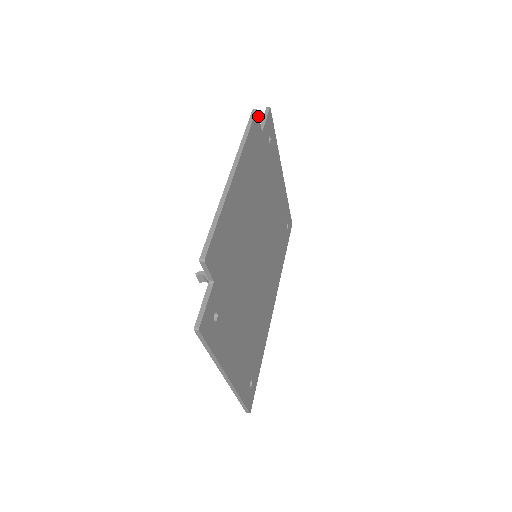
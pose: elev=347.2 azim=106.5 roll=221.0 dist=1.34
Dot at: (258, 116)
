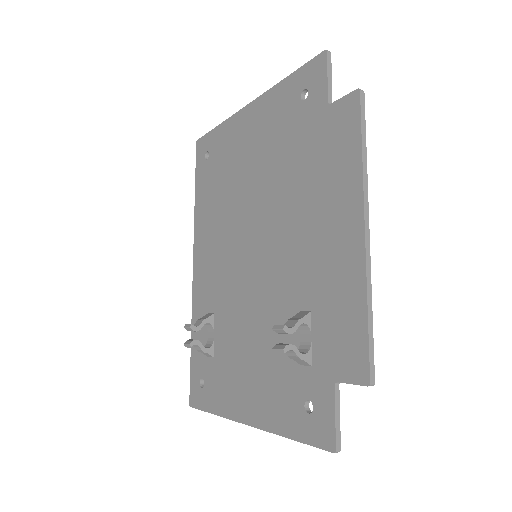
Dot at: (354, 96)
